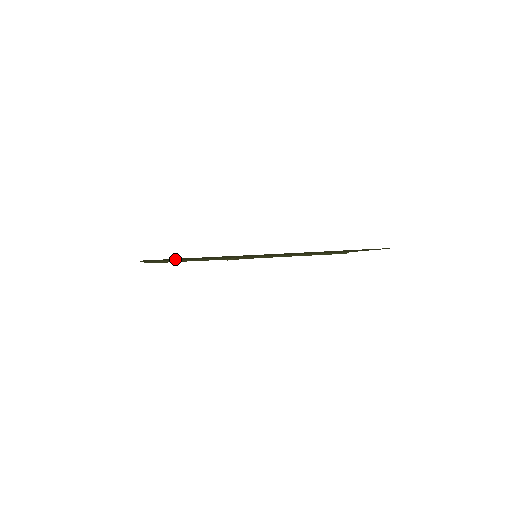
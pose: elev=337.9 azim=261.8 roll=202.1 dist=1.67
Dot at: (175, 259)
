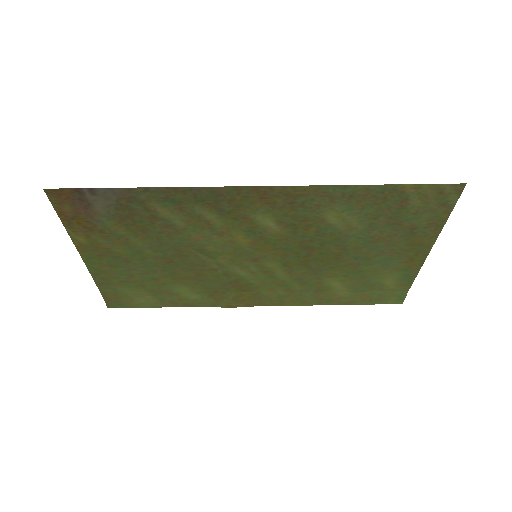
Dot at: (133, 249)
